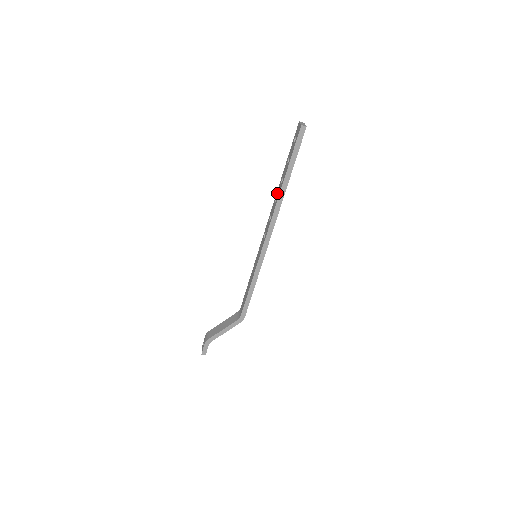
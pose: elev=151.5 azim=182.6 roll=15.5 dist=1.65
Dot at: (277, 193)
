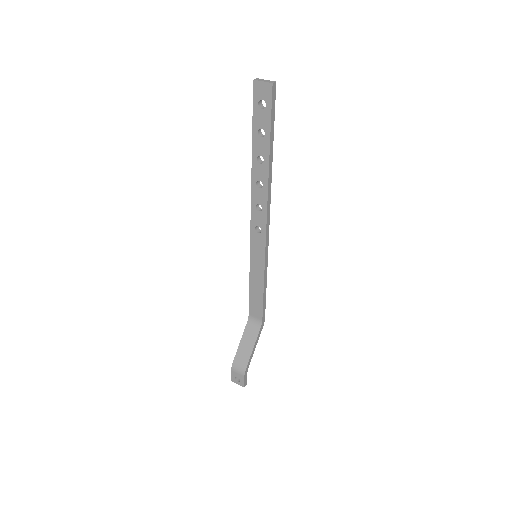
Dot at: (256, 177)
